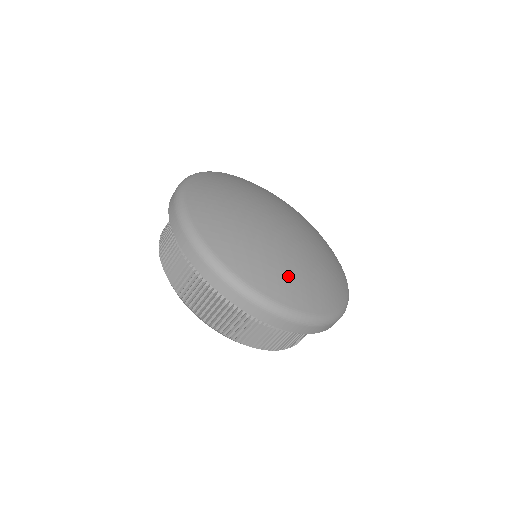
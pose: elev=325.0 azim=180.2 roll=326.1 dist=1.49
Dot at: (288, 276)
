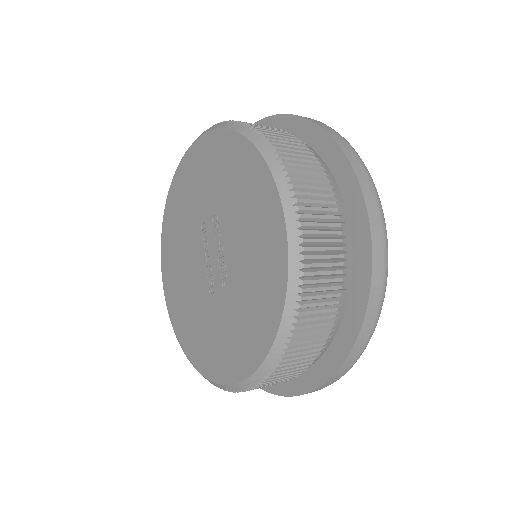
Dot at: occluded
